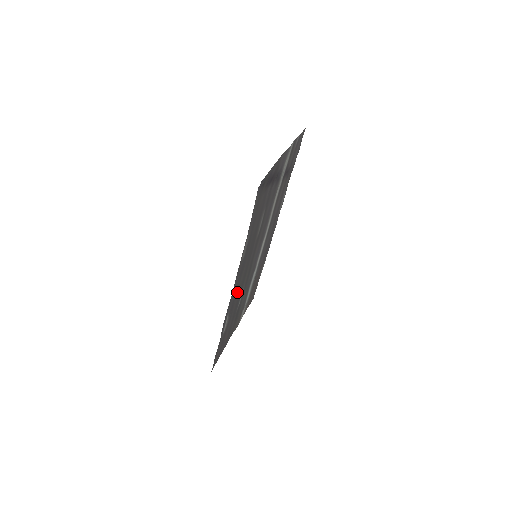
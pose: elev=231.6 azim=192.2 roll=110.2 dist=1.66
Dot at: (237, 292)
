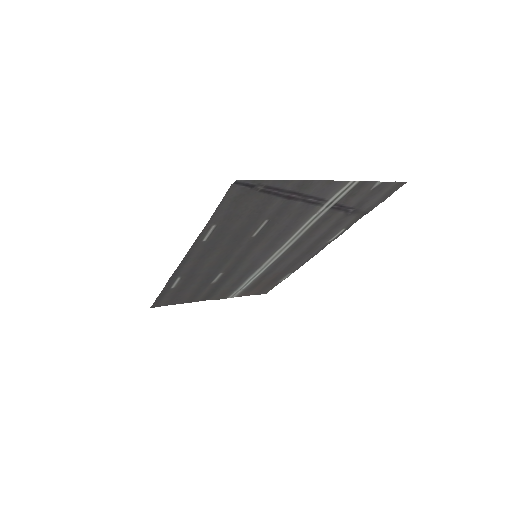
Dot at: (203, 267)
